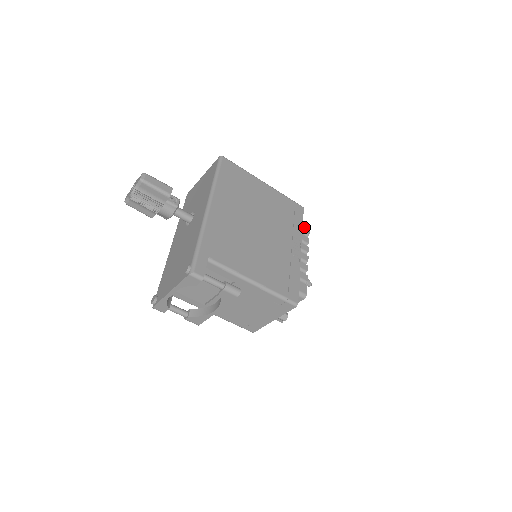
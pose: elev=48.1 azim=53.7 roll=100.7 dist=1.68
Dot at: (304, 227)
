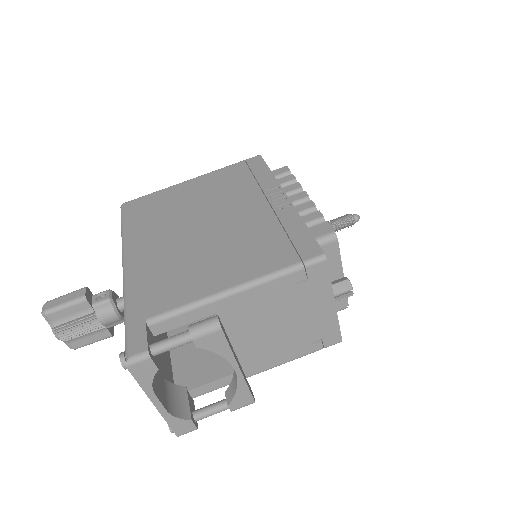
Dot at: (277, 171)
